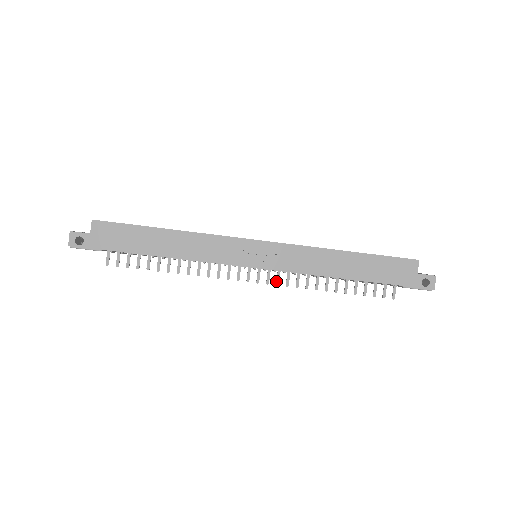
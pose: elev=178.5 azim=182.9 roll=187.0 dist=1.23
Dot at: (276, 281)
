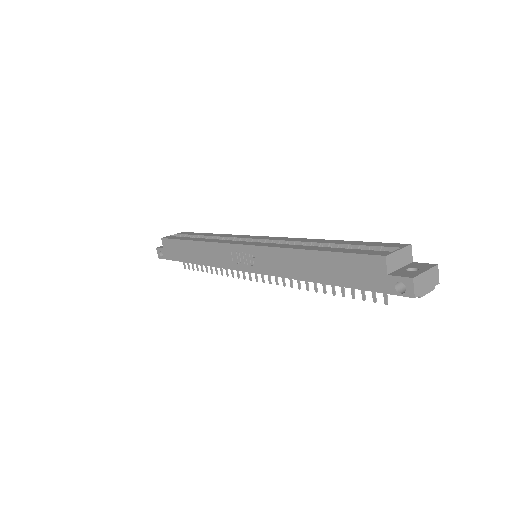
Dot at: (275, 281)
